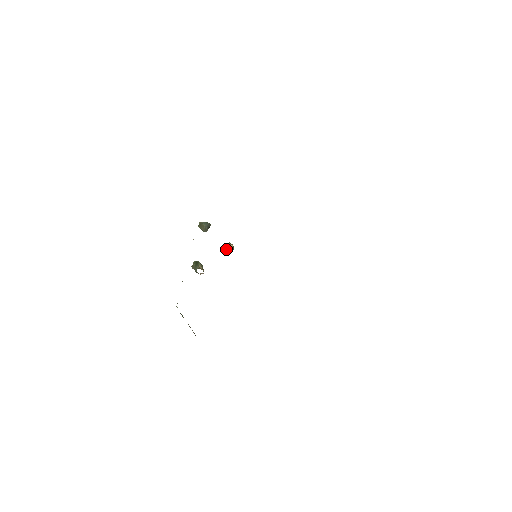
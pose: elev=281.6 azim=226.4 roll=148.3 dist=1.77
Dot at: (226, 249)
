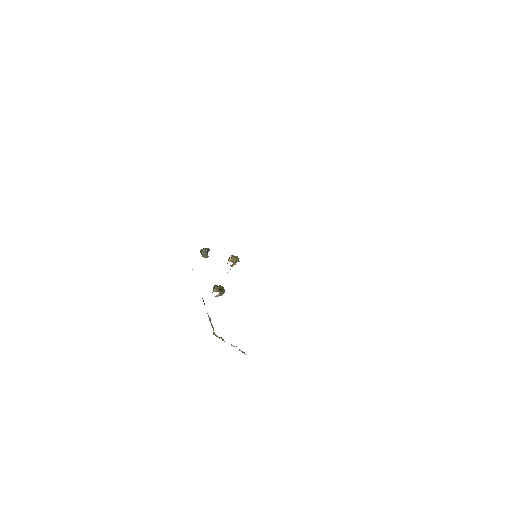
Dot at: occluded
